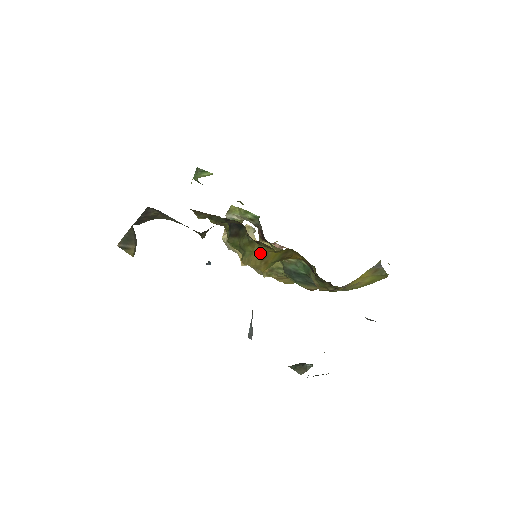
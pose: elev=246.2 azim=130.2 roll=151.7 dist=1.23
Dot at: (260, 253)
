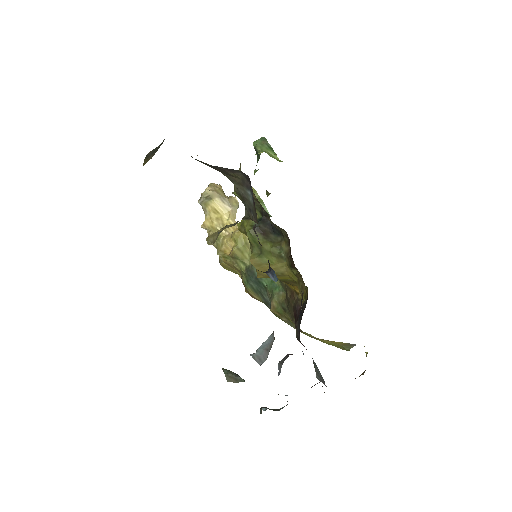
Dot at: (279, 270)
